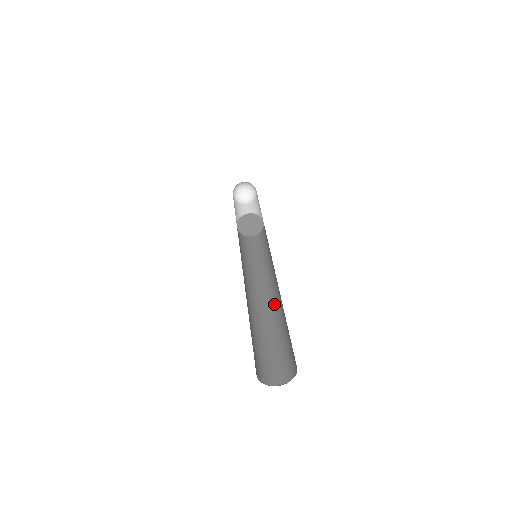
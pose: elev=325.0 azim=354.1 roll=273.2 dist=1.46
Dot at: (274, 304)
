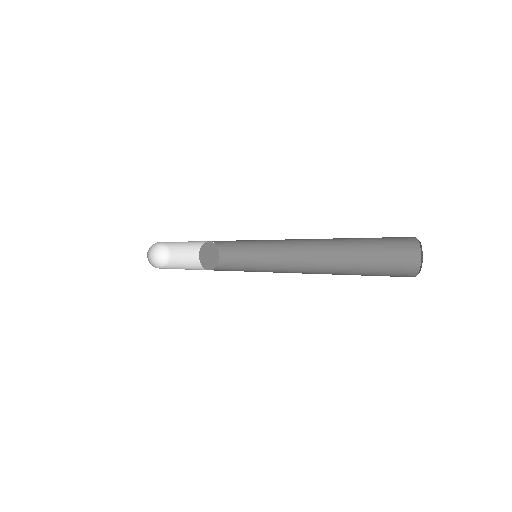
Dot at: (321, 255)
